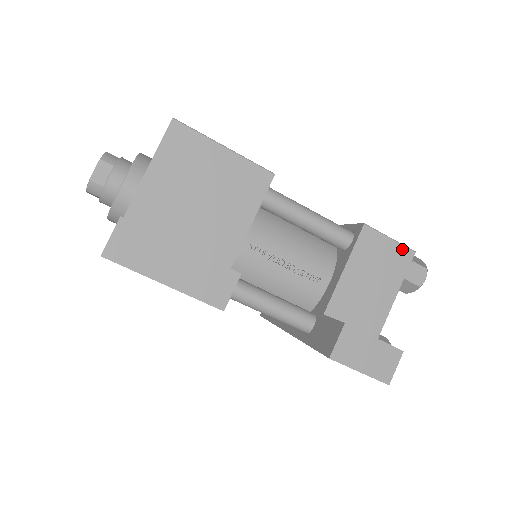
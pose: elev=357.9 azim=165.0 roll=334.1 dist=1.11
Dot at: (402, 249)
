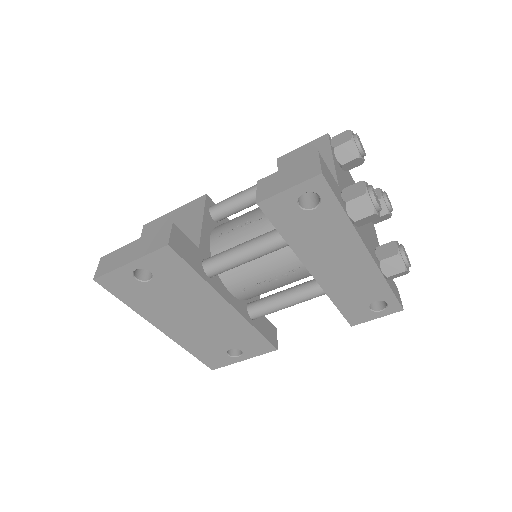
Dot at: (316, 141)
